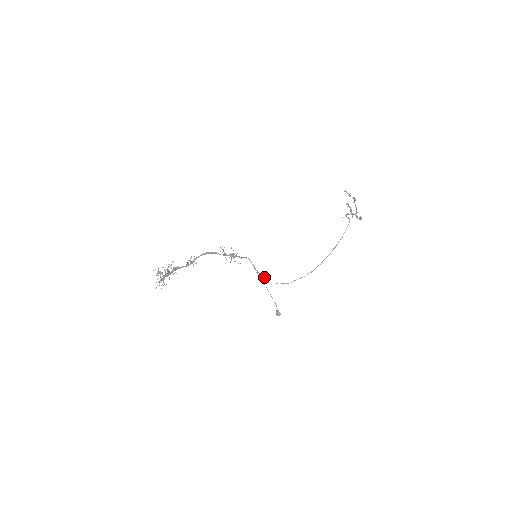
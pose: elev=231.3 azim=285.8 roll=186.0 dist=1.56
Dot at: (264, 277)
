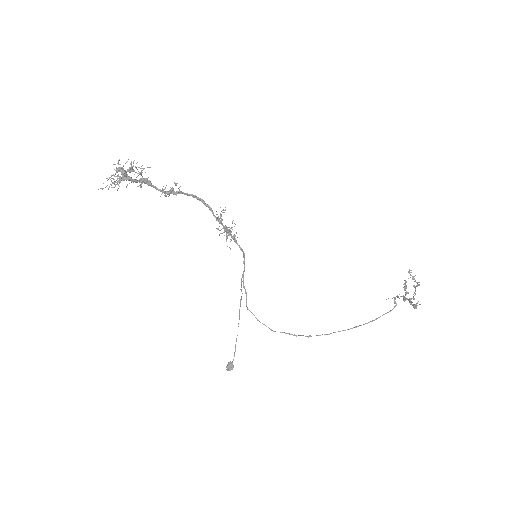
Dot at: occluded
